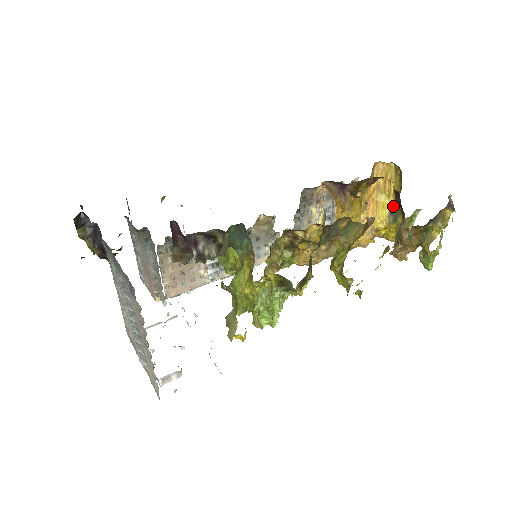
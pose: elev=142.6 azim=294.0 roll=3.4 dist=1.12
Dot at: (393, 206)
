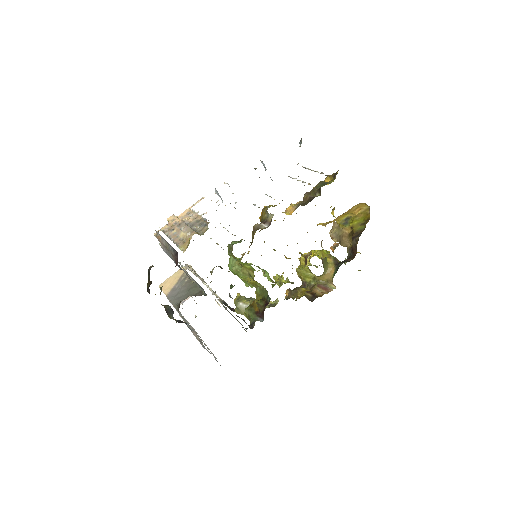
Dot at: (350, 218)
